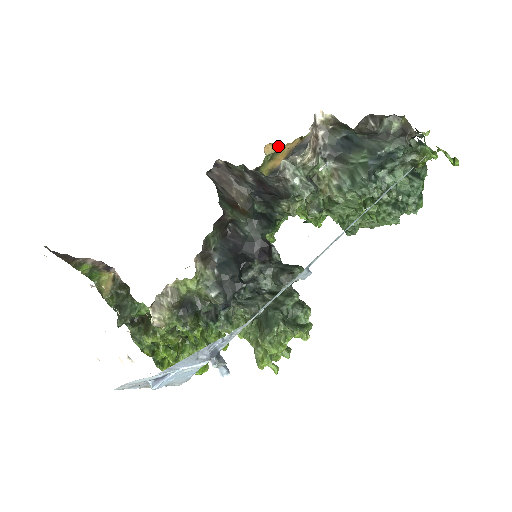
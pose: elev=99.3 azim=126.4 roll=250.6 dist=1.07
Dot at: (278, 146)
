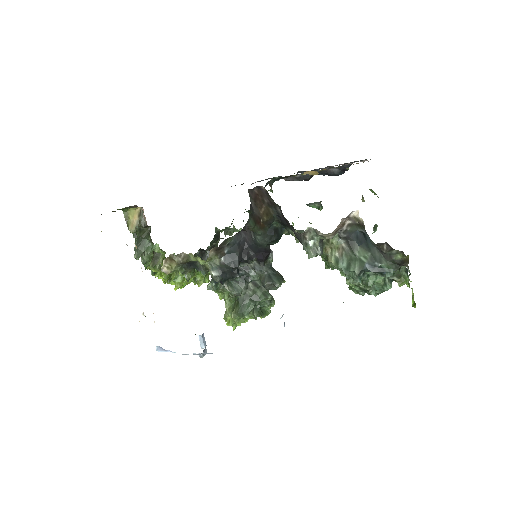
Dot at: (317, 173)
